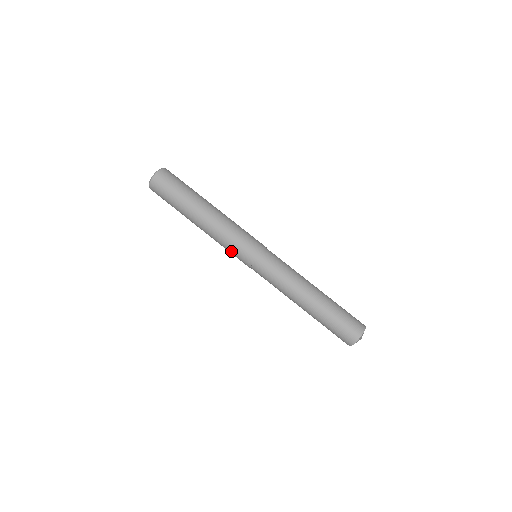
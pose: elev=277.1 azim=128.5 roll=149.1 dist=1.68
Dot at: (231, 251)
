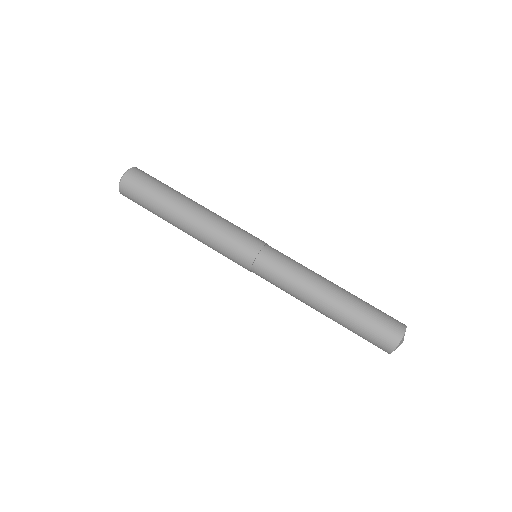
Dot at: (224, 255)
